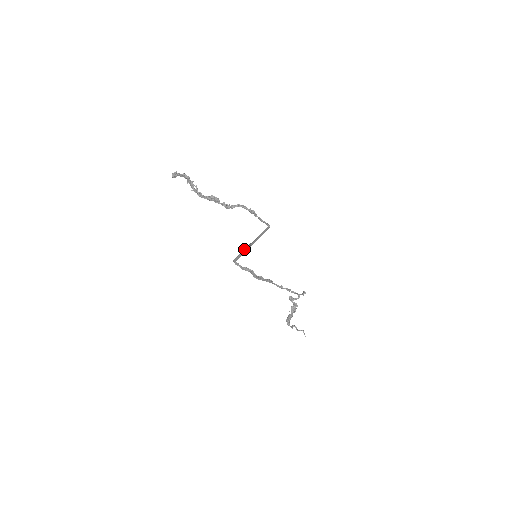
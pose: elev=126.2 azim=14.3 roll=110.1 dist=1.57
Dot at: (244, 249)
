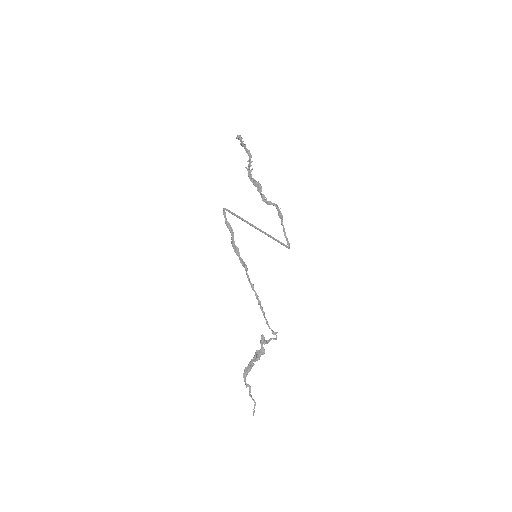
Dot at: (244, 220)
